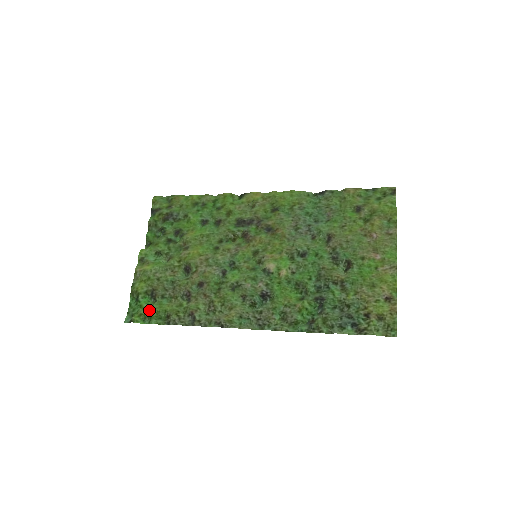
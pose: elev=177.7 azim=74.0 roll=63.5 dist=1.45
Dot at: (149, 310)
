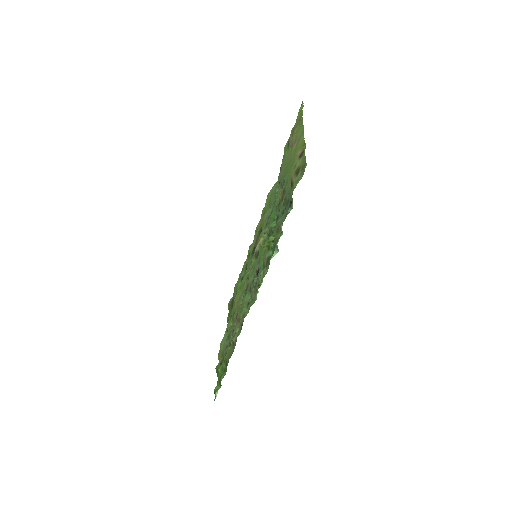
Dot at: (219, 372)
